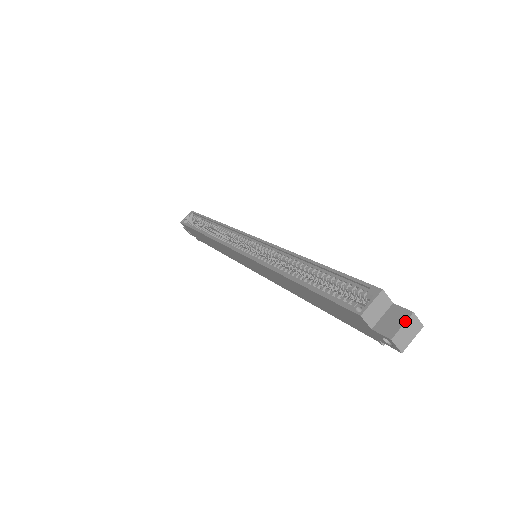
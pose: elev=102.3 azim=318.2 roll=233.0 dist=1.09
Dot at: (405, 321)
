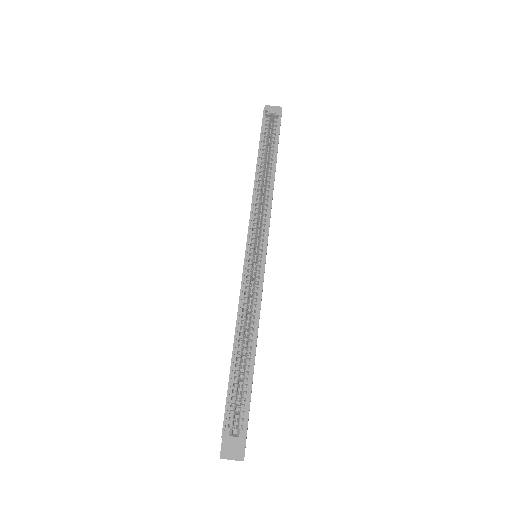
Dot at: (235, 460)
